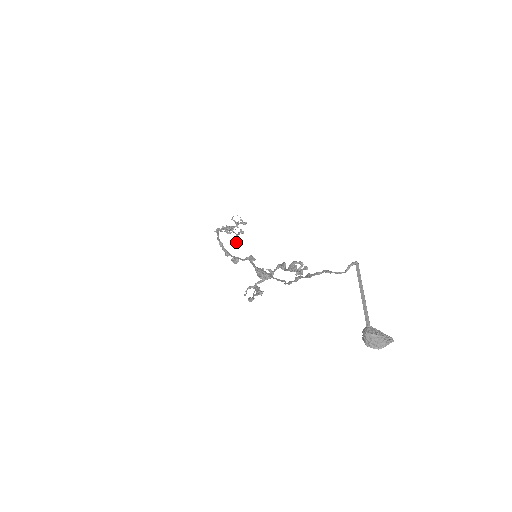
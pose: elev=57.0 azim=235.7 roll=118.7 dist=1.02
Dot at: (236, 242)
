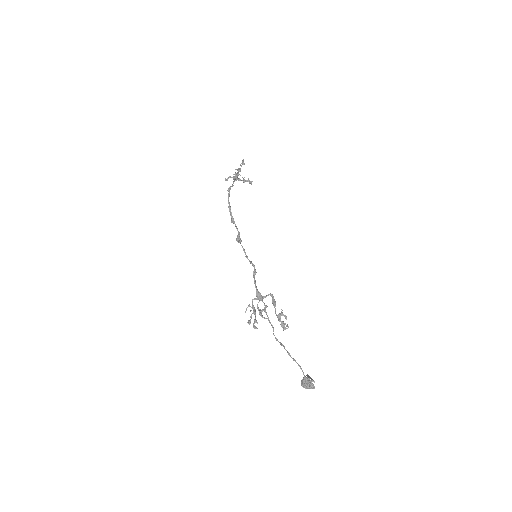
Dot at: (236, 169)
